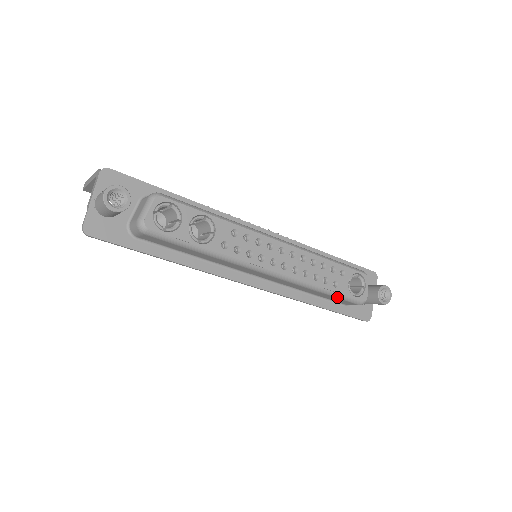
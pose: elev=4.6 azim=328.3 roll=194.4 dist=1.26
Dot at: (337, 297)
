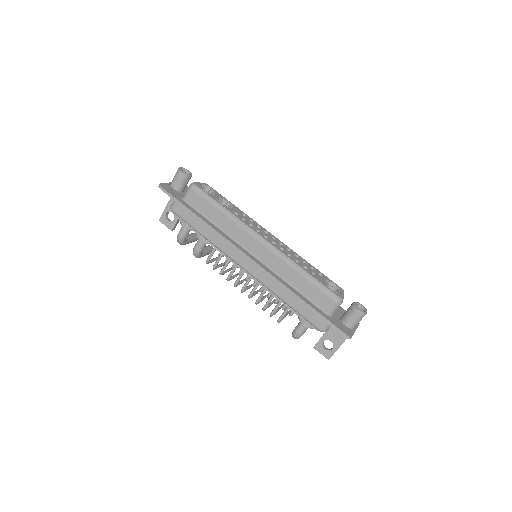
Dot at: (315, 284)
